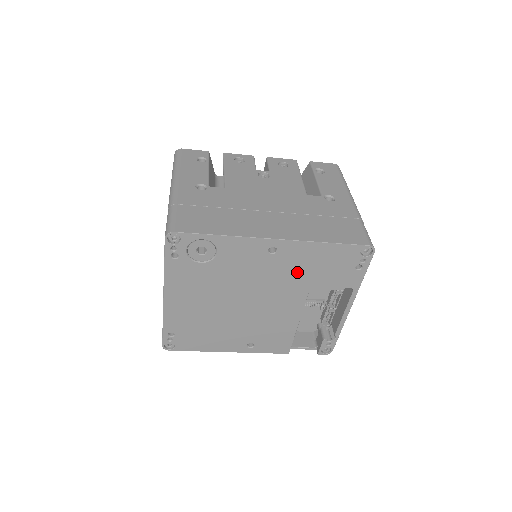
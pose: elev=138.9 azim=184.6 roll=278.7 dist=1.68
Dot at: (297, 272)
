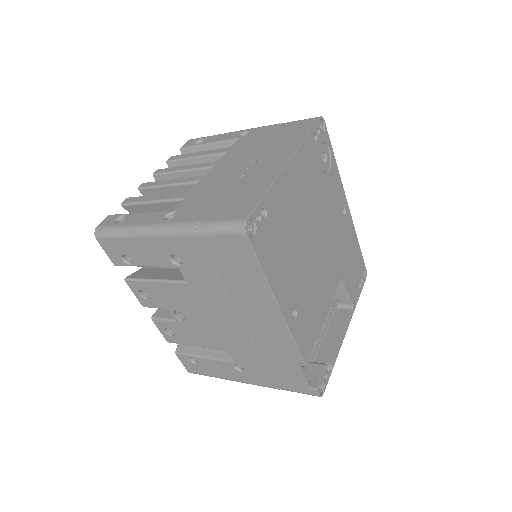
Dot at: (343, 249)
